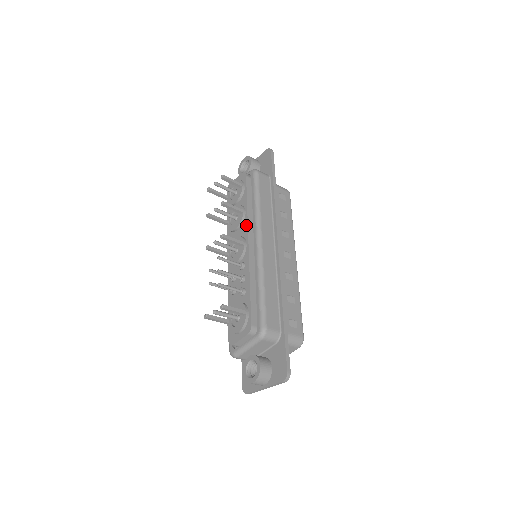
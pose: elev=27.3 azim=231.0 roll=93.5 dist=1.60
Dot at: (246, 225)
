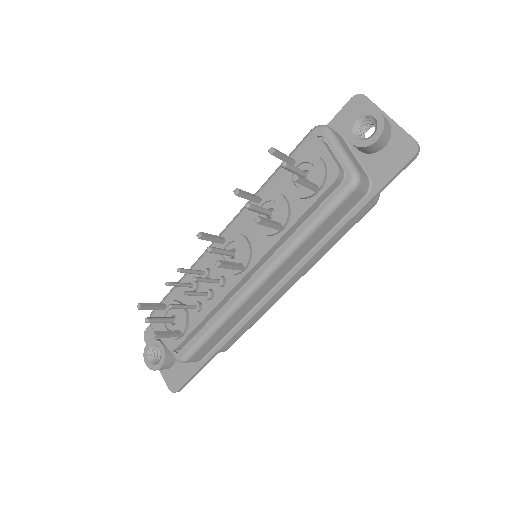
Dot at: (267, 248)
